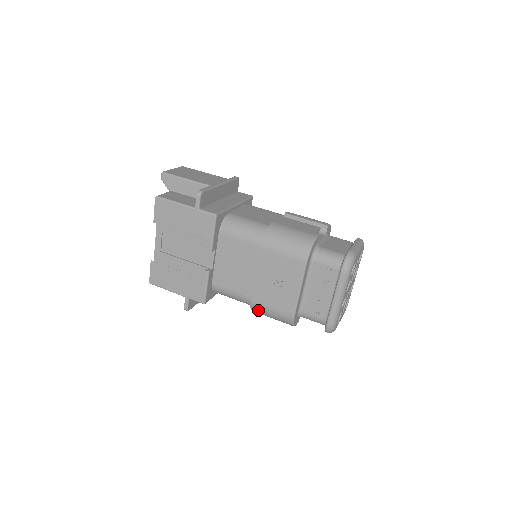
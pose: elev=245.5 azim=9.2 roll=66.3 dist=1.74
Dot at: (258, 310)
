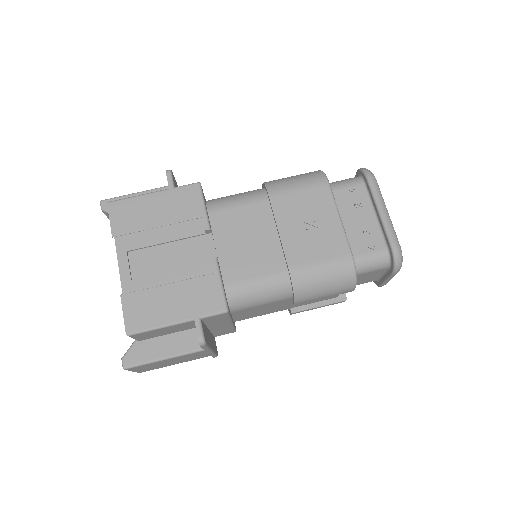
Dot at: (303, 280)
